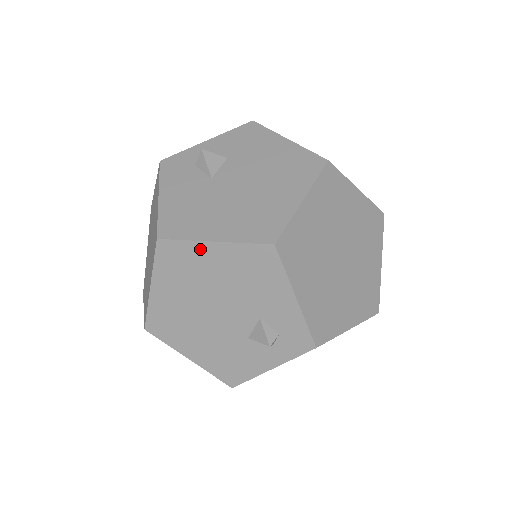
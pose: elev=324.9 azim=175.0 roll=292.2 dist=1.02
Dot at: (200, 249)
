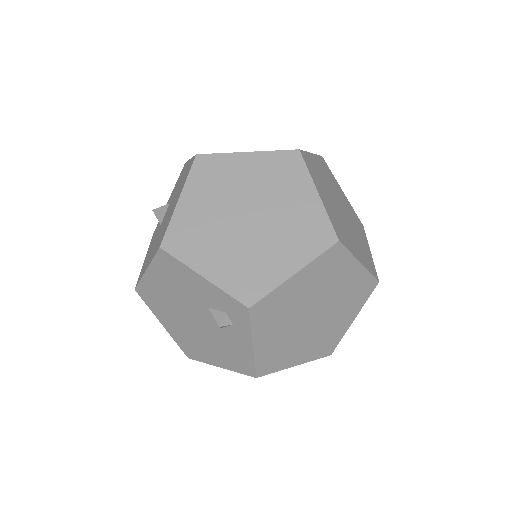
Dot at: (148, 280)
